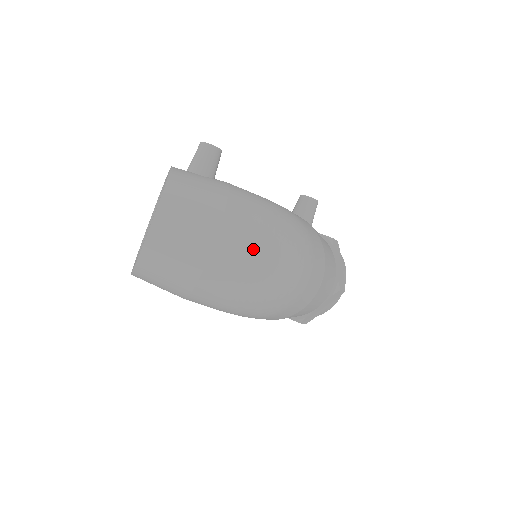
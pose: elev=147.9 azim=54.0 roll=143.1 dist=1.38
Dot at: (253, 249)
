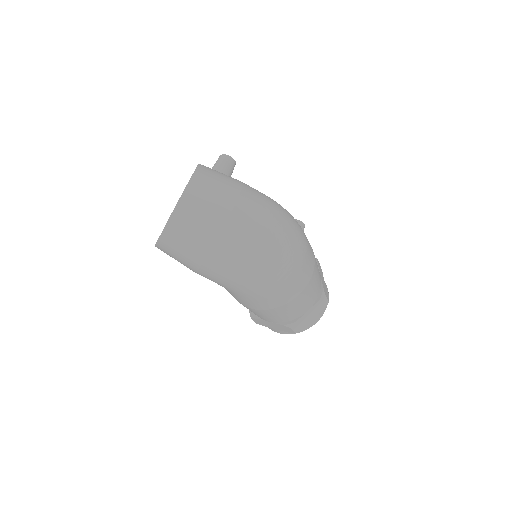
Dot at: (263, 218)
